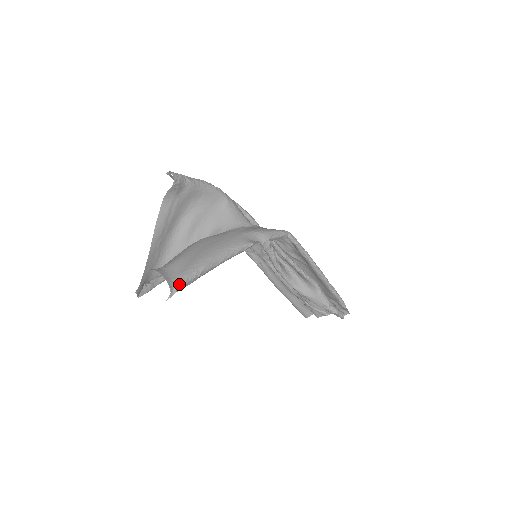
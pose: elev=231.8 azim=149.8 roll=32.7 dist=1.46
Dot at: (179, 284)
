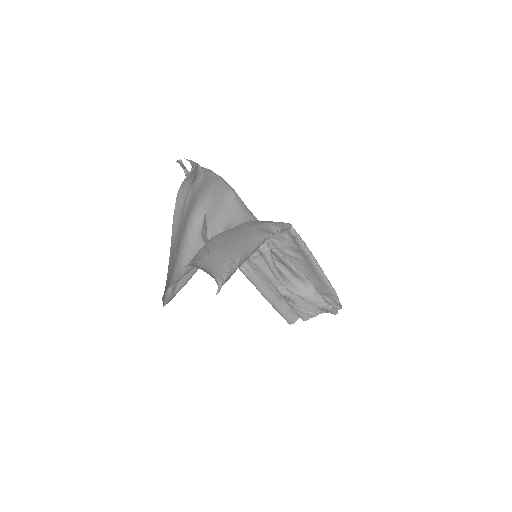
Dot at: (222, 277)
